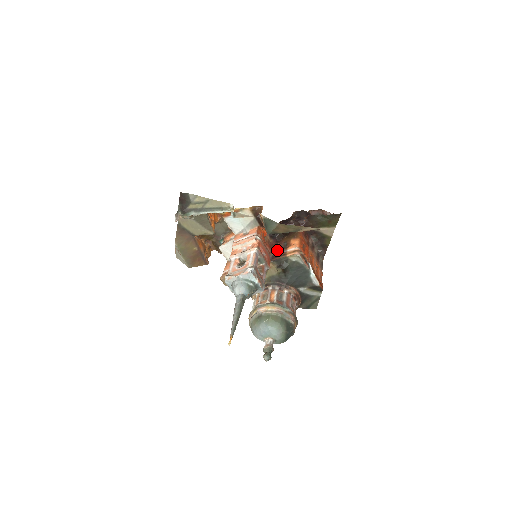
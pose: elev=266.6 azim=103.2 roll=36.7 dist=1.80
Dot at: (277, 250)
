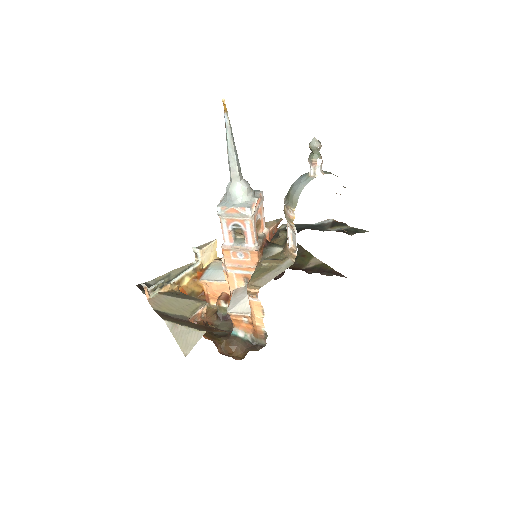
Dot at: occluded
